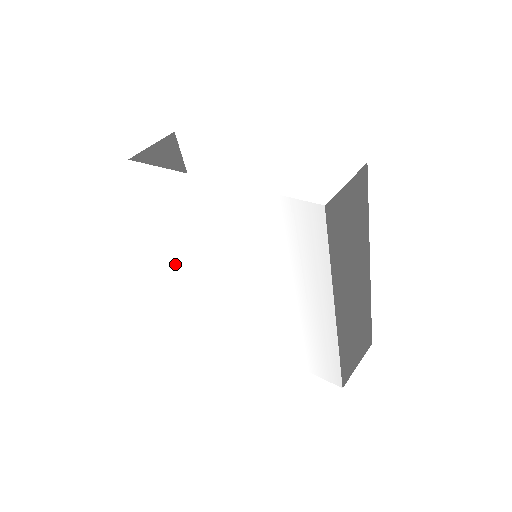
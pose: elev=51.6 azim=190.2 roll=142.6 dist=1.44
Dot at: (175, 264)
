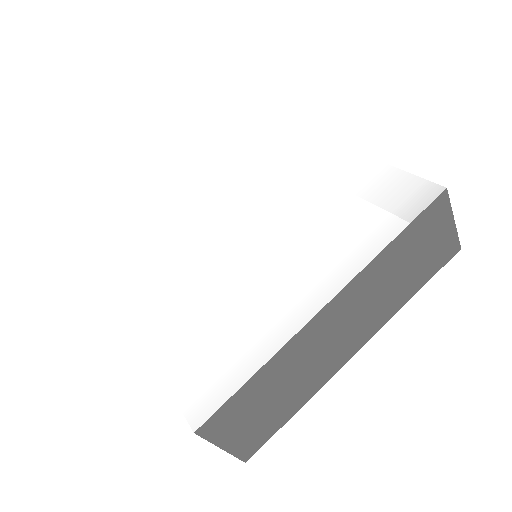
Dot at: (171, 205)
